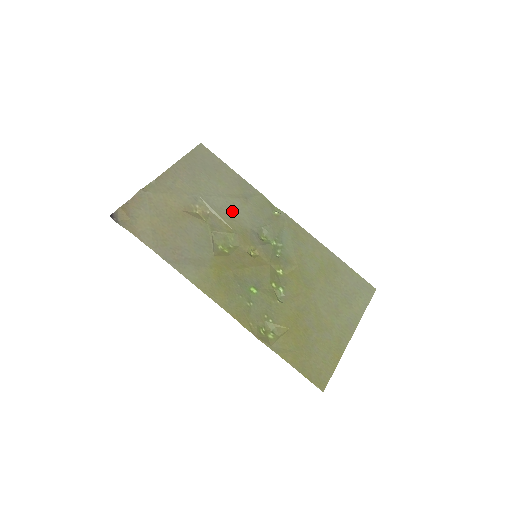
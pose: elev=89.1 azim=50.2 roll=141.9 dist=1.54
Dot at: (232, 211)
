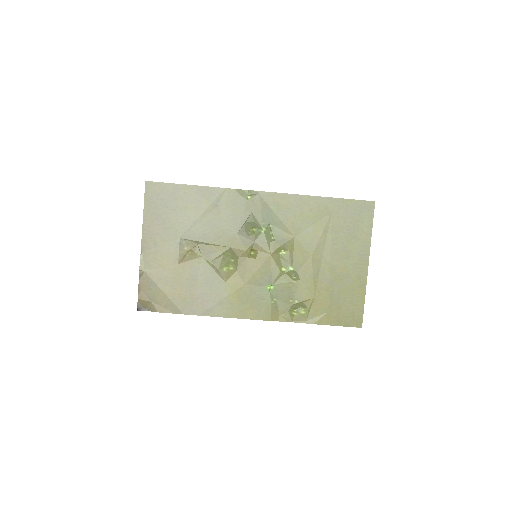
Dot at: (213, 230)
